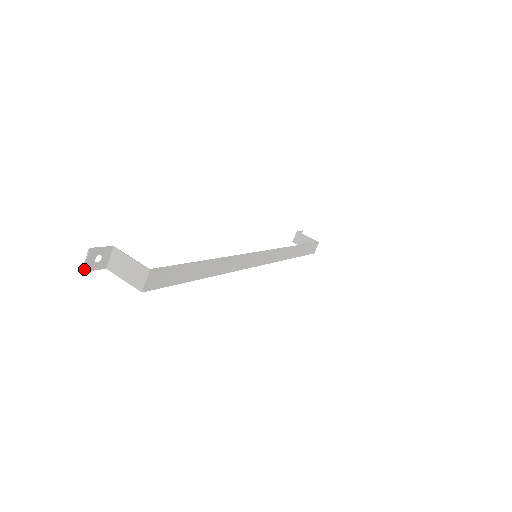
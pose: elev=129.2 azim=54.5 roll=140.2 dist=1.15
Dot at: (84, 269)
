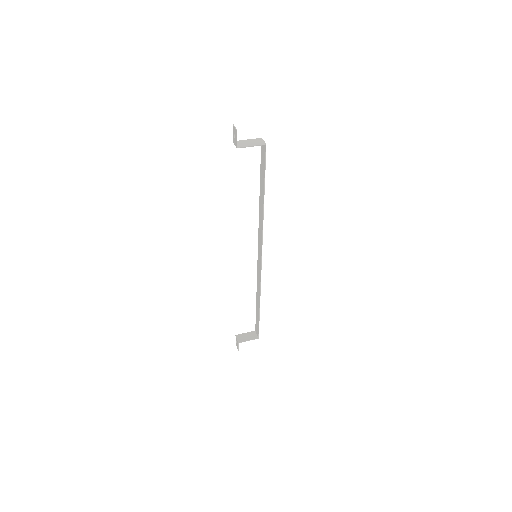
Dot at: occluded
